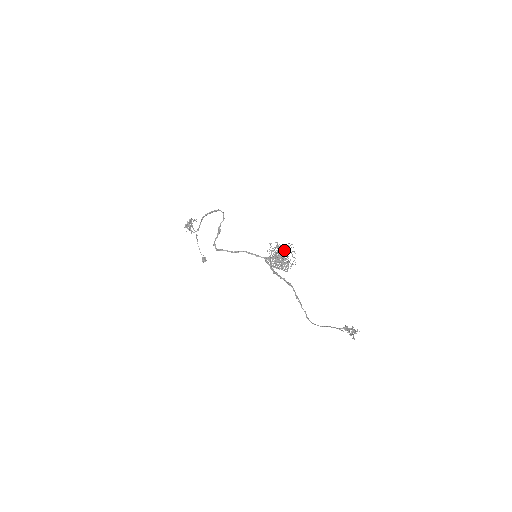
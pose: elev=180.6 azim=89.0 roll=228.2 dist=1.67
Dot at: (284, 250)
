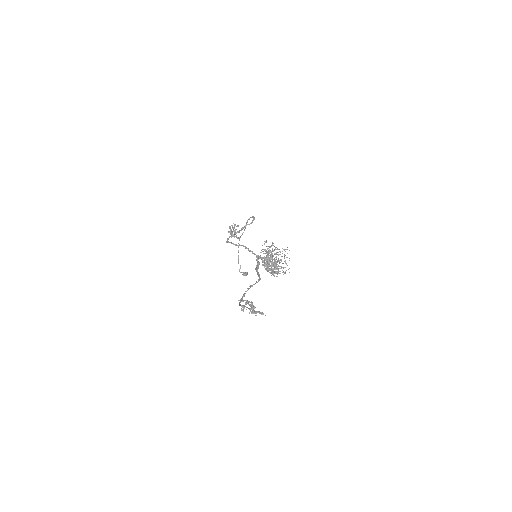
Dot at: (280, 254)
